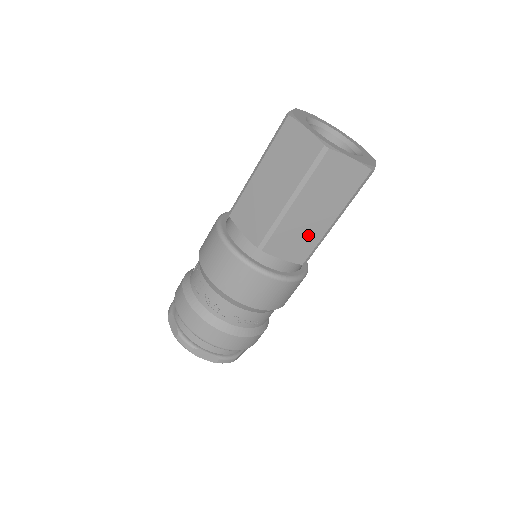
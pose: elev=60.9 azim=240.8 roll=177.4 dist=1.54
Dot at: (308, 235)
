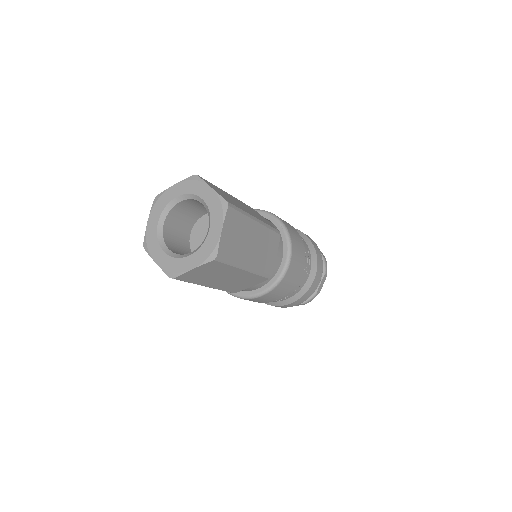
Dot at: (244, 279)
